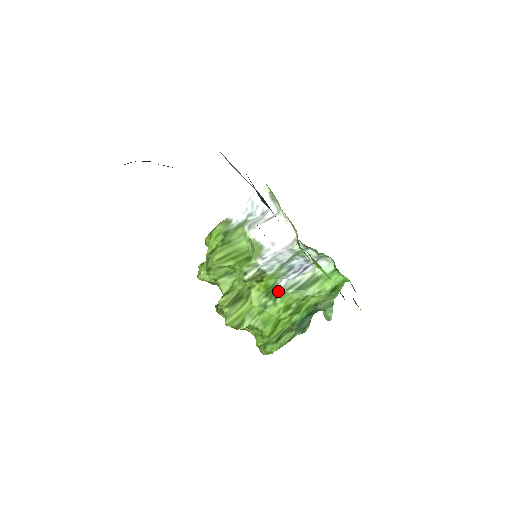
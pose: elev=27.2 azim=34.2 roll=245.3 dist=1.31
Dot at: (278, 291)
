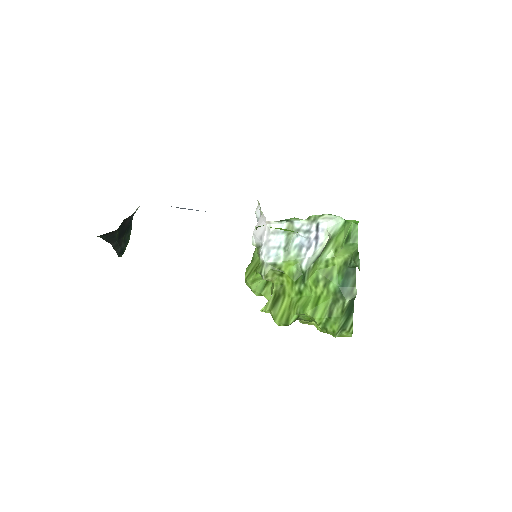
Dot at: (305, 273)
